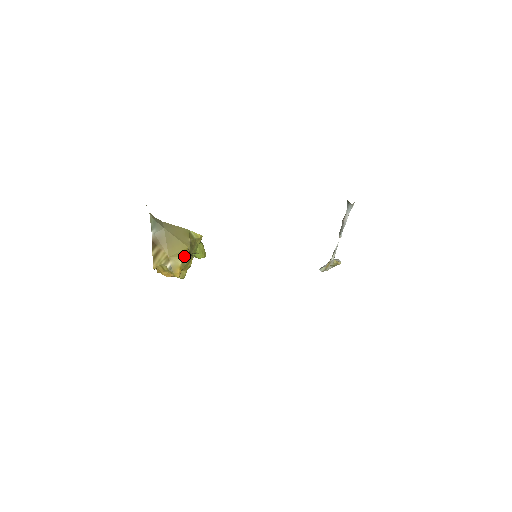
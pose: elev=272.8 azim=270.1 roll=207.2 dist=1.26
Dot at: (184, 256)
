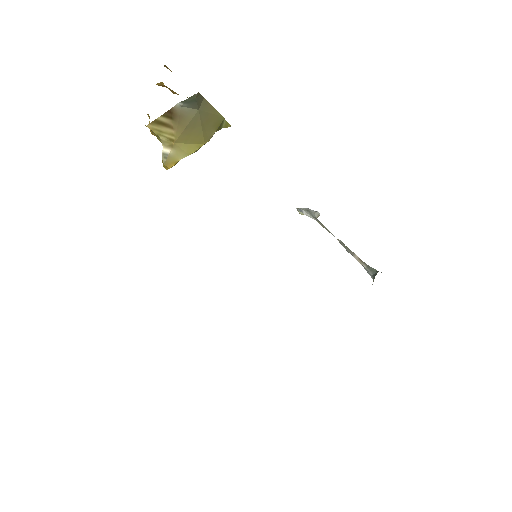
Dot at: (192, 153)
